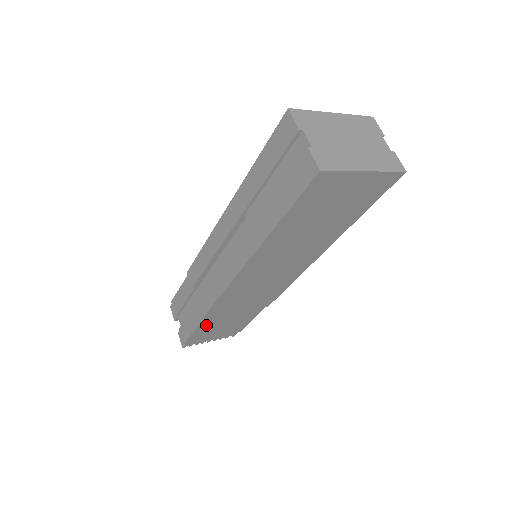
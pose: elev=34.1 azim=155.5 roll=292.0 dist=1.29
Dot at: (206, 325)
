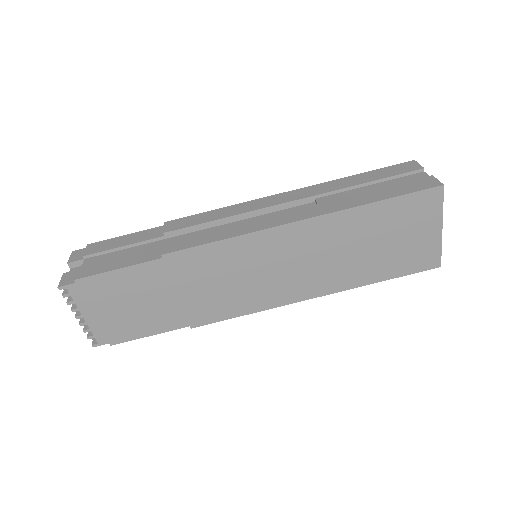
Dot at: (139, 275)
